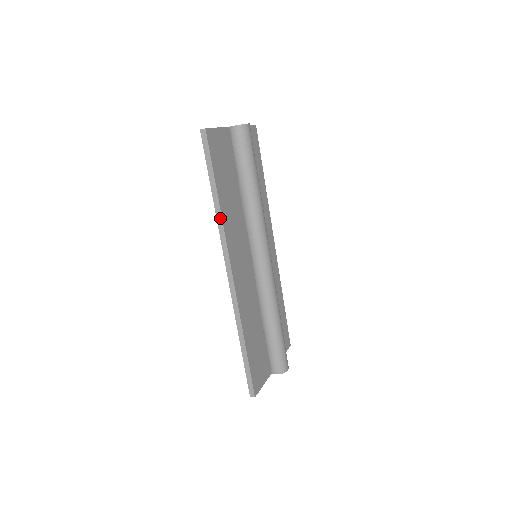
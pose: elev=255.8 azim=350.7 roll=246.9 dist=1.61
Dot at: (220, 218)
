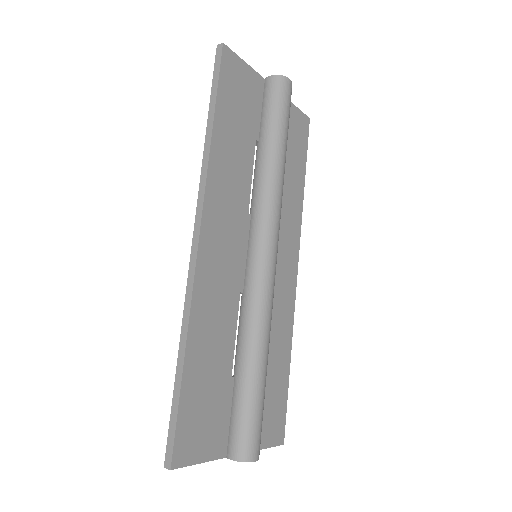
Dot at: (207, 155)
